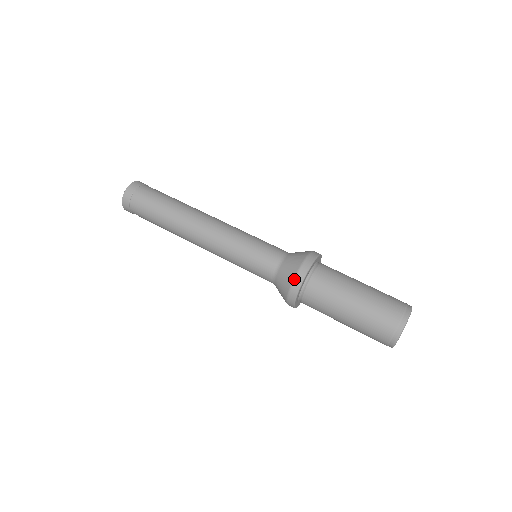
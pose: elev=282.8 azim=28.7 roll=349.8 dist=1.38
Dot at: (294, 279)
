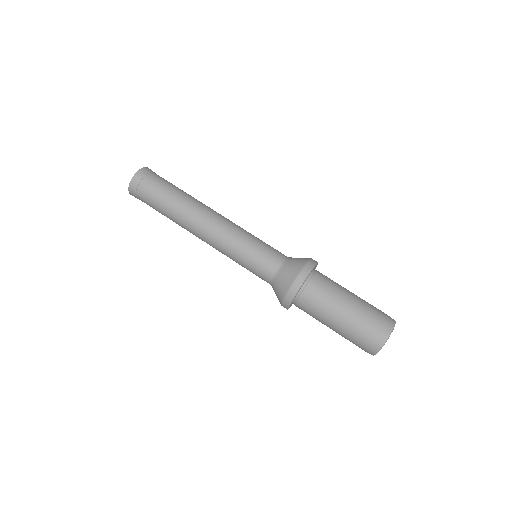
Dot at: (304, 267)
